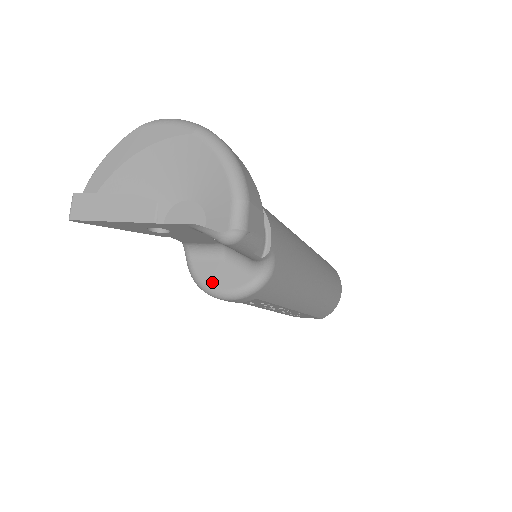
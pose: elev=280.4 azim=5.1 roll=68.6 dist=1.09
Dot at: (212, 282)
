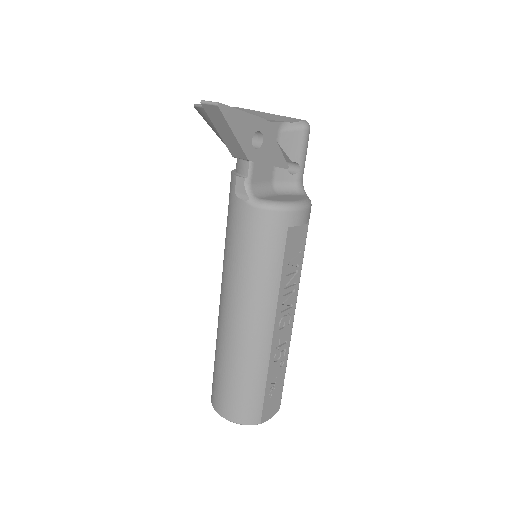
Dot at: (288, 200)
